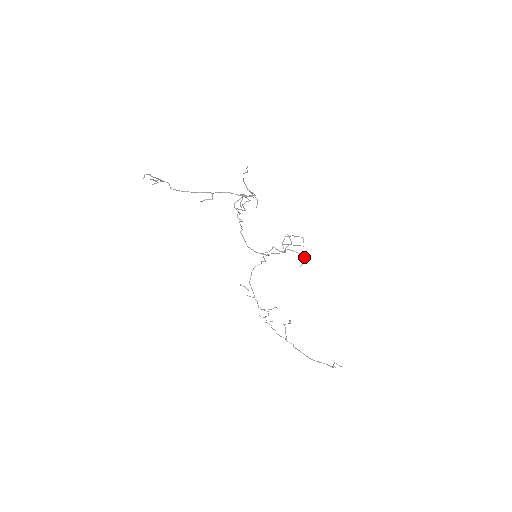
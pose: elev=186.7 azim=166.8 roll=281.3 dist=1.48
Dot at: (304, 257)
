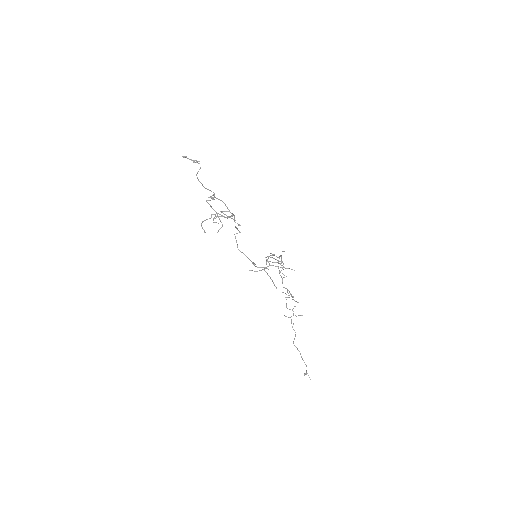
Dot at: (274, 284)
